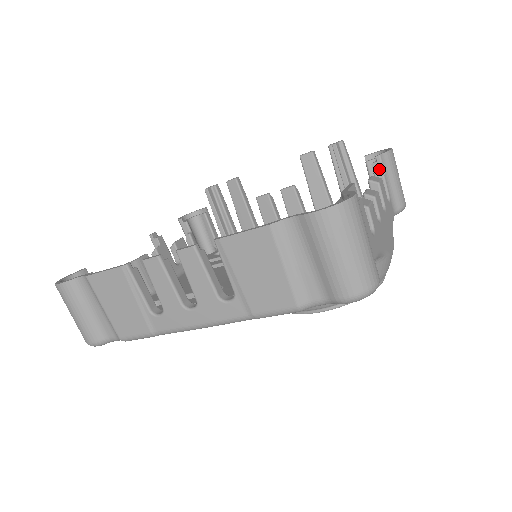
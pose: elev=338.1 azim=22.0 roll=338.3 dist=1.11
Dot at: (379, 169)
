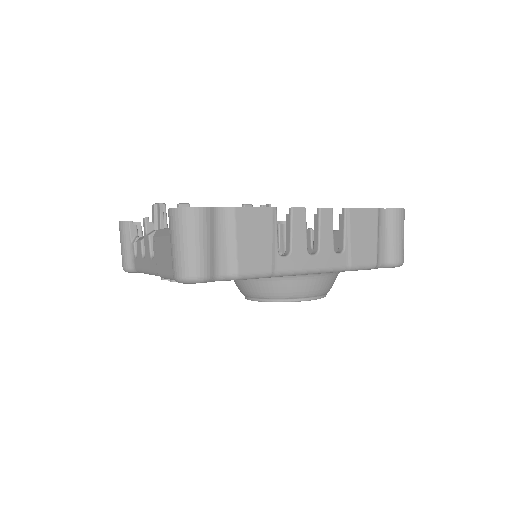
Dot at: occluded
